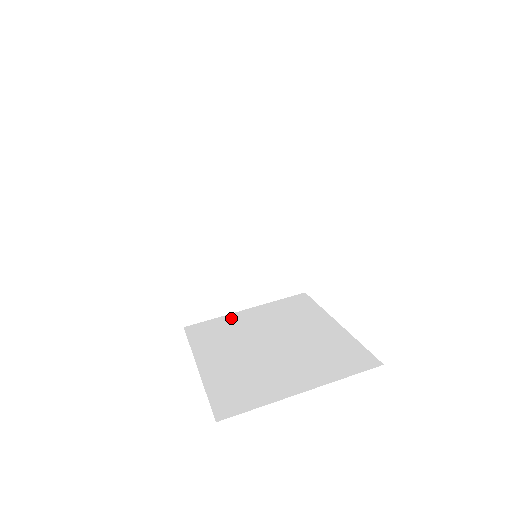
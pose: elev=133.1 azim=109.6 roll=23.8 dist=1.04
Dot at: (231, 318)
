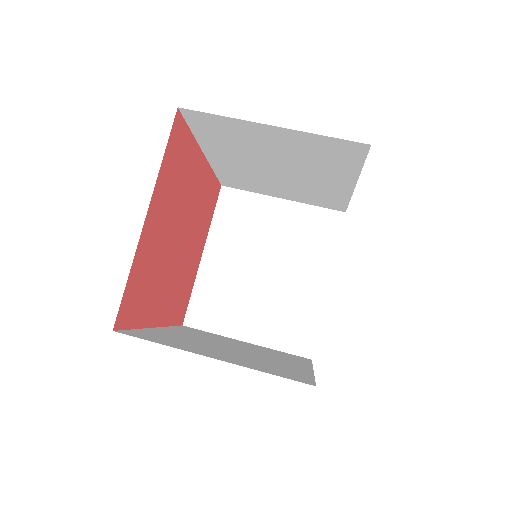
Dot at: (262, 204)
